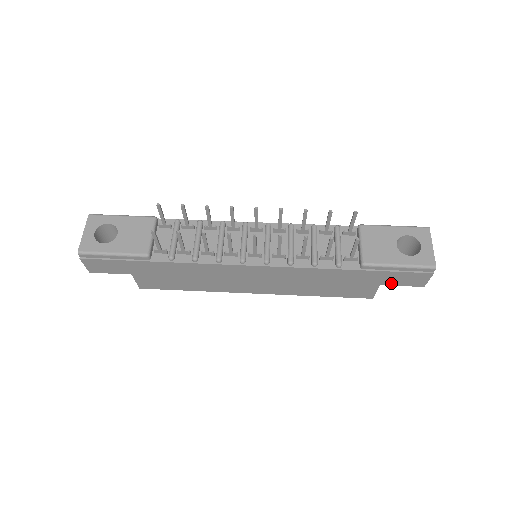
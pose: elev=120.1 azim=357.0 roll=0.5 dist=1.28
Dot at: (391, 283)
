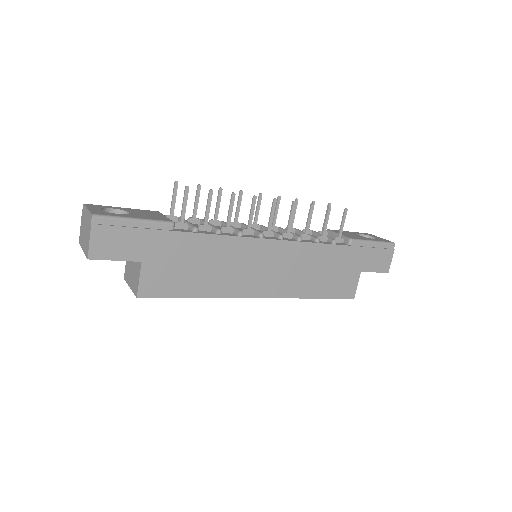
Dot at: (368, 268)
